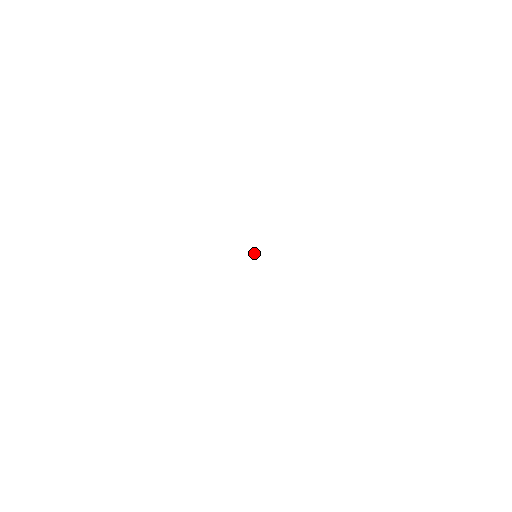
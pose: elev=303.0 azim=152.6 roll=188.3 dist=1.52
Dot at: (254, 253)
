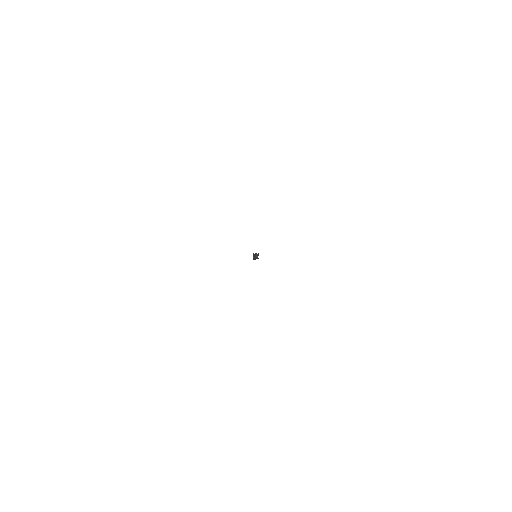
Dot at: occluded
